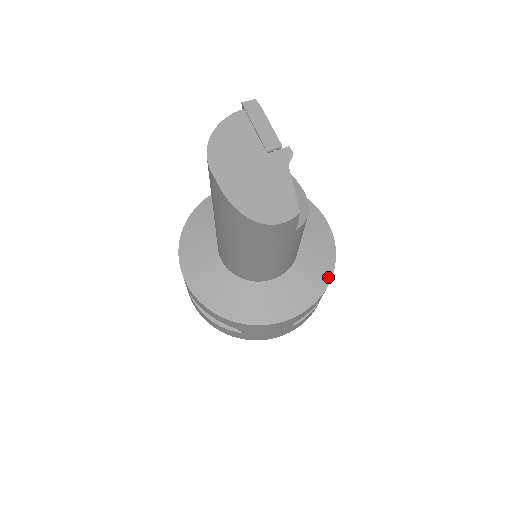
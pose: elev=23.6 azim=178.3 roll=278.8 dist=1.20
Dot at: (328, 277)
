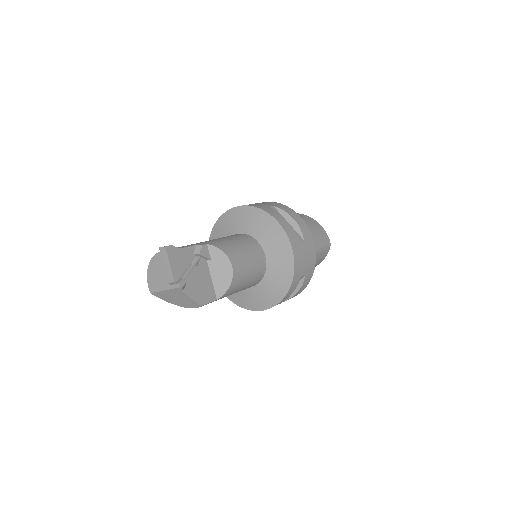
Dot at: (286, 291)
